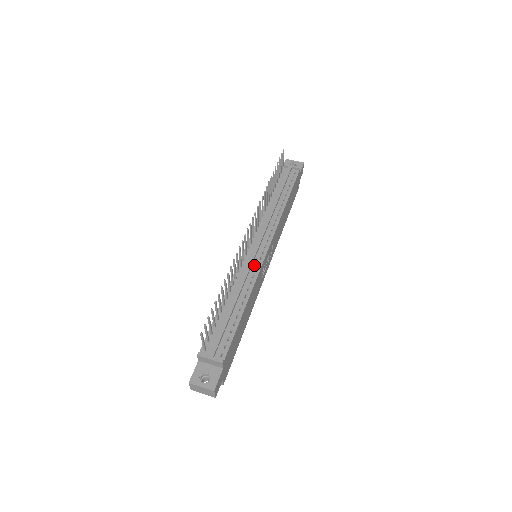
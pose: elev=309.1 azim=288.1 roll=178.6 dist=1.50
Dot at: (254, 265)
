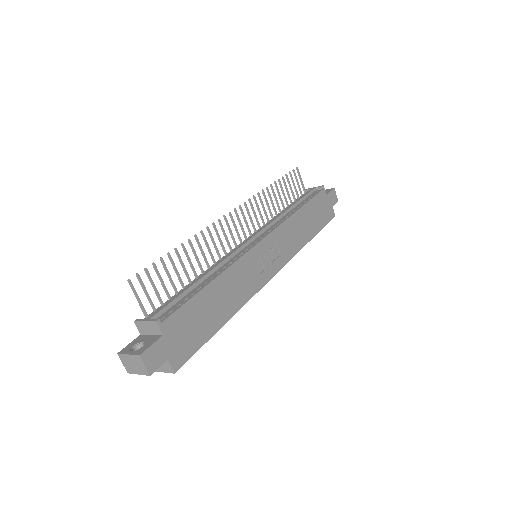
Dot at: (241, 252)
